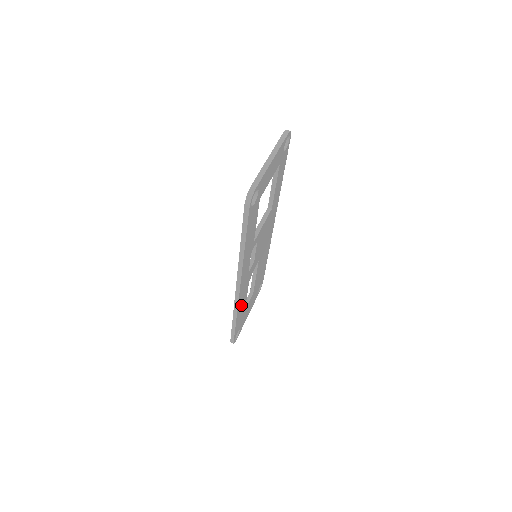
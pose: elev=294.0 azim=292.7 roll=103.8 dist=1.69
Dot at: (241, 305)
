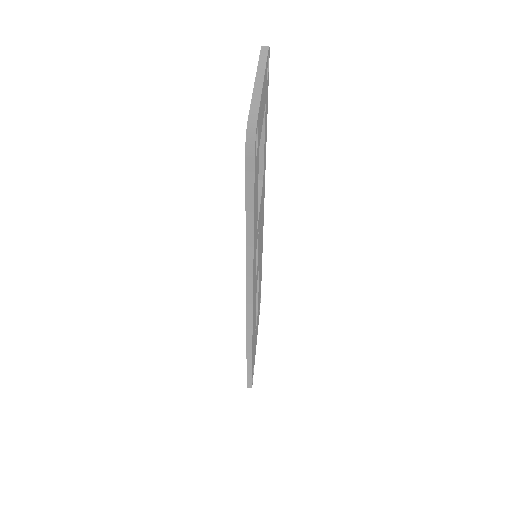
Dot at: occluded
